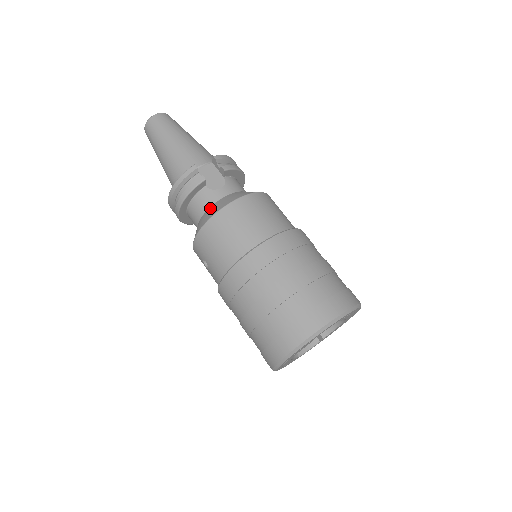
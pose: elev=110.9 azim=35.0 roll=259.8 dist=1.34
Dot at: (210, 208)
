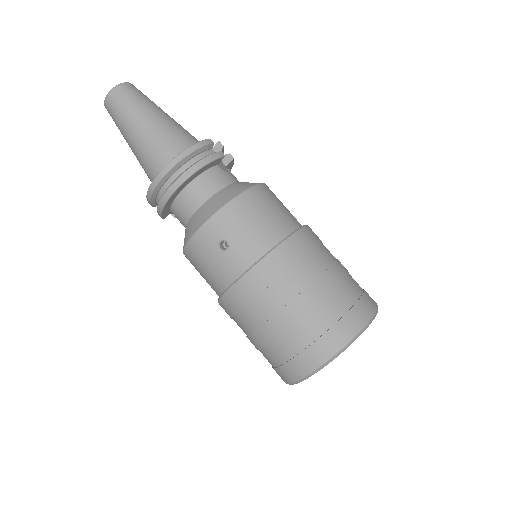
Dot at: (229, 186)
